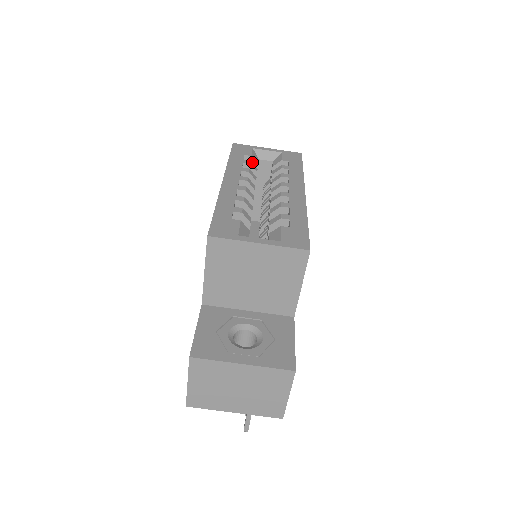
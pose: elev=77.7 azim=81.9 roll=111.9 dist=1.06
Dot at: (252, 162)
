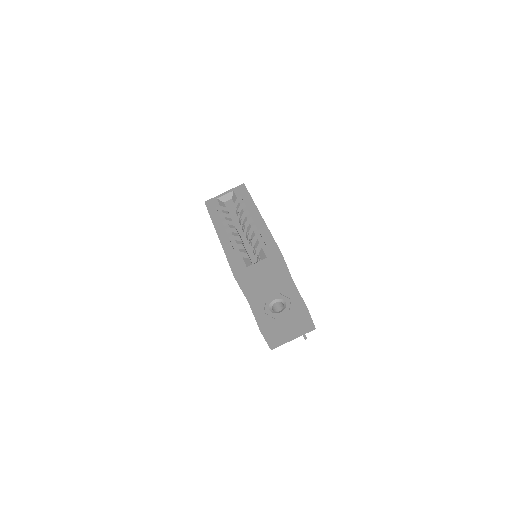
Dot at: (222, 208)
